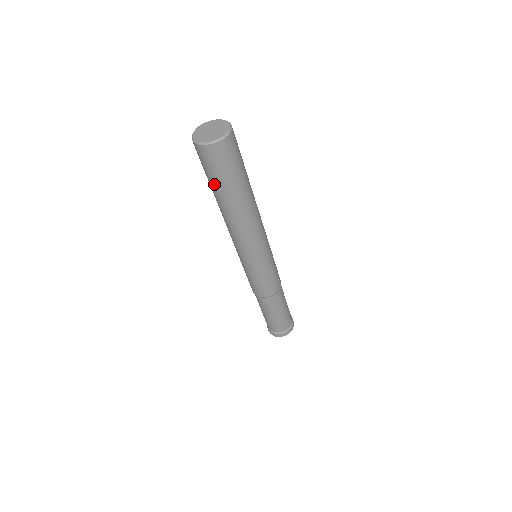
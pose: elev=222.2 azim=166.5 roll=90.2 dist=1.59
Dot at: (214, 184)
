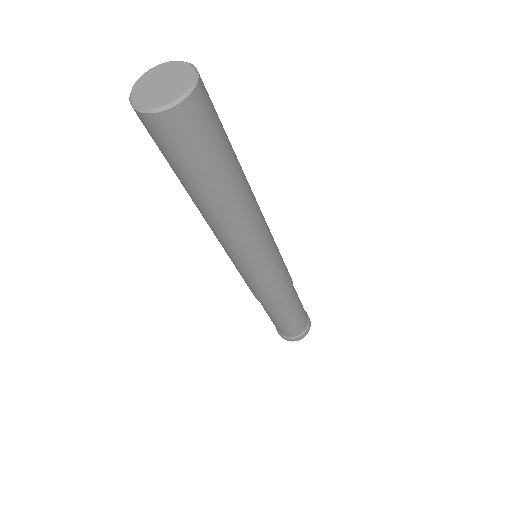
Dot at: (189, 174)
